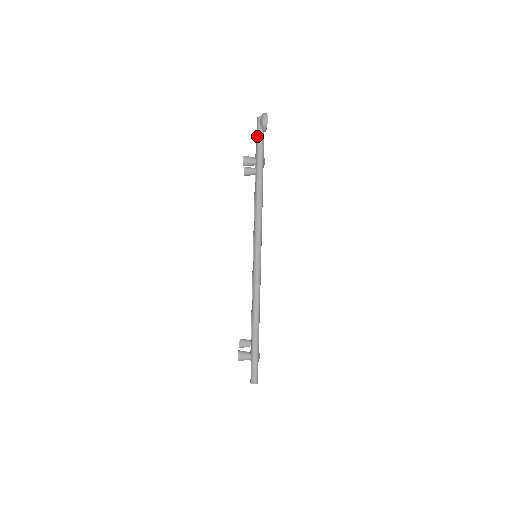
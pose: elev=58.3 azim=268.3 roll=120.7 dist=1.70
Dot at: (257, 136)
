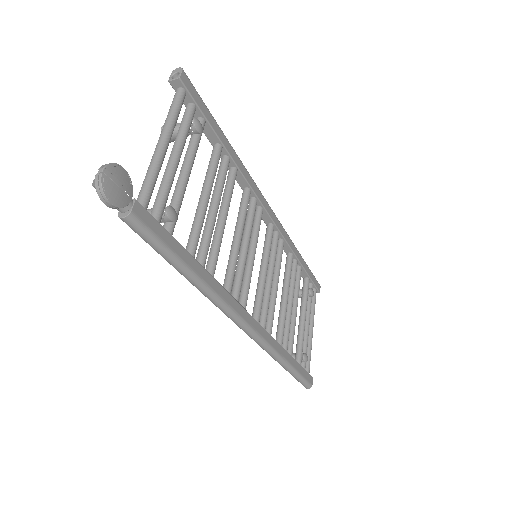
Dot at: occluded
